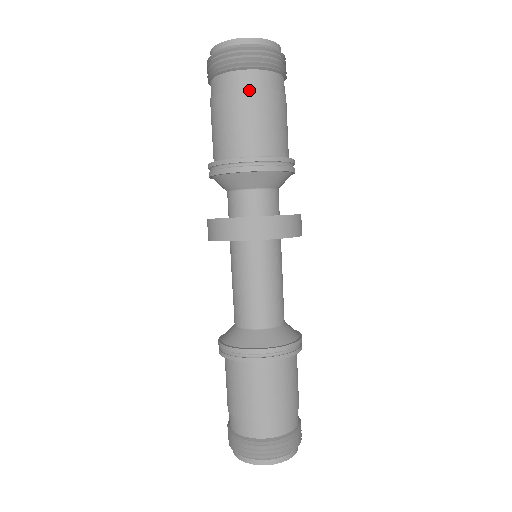
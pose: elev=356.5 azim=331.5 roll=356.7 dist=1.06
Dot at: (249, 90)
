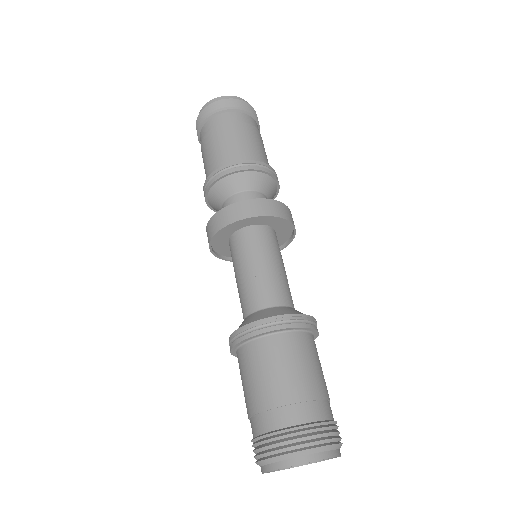
Dot at: (253, 126)
